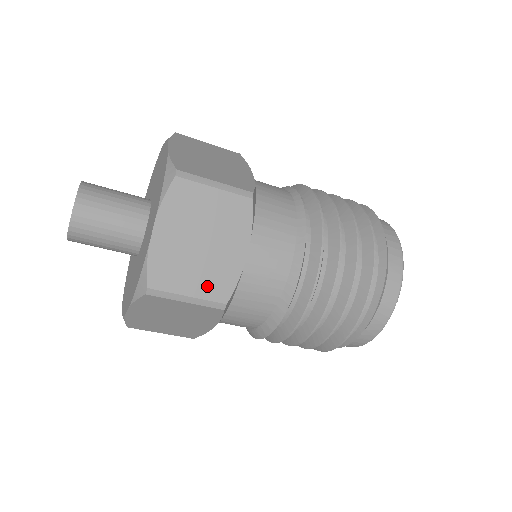
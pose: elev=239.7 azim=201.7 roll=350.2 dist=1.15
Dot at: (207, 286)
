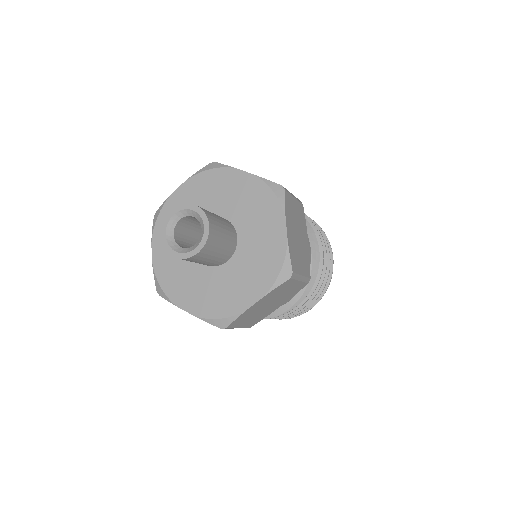
Dot at: occluded
